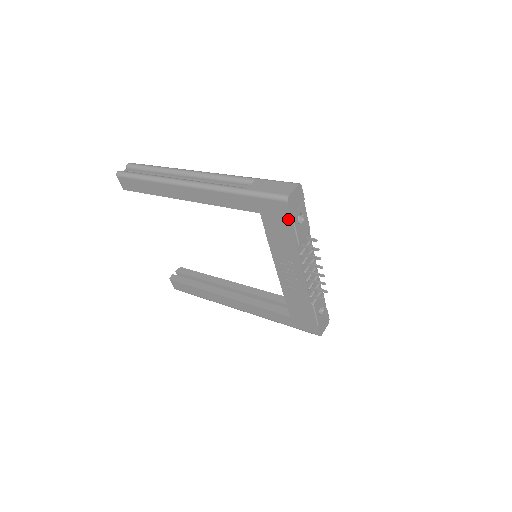
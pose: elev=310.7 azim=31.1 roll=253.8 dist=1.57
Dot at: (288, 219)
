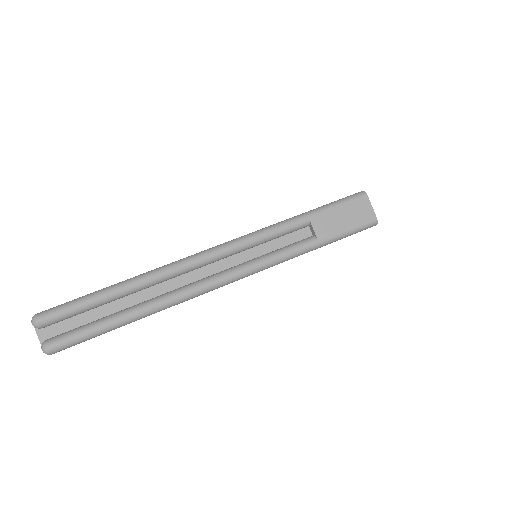
Dot at: occluded
